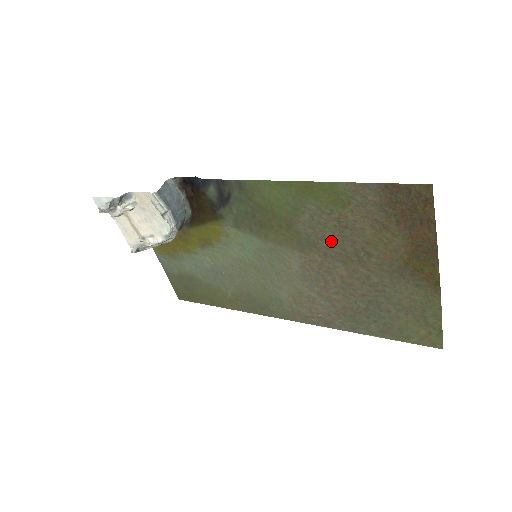
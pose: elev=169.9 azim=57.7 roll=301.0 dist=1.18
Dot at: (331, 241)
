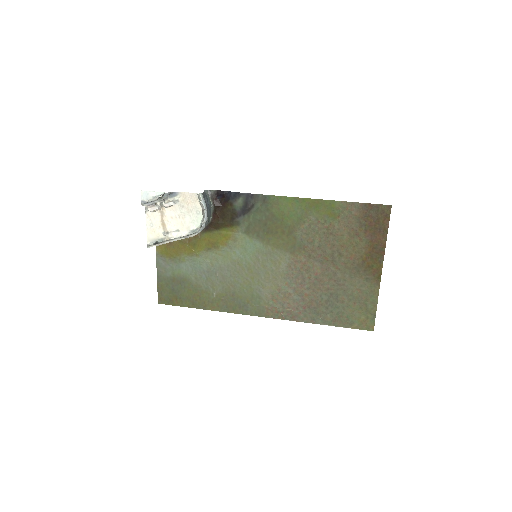
Dot at: (317, 245)
